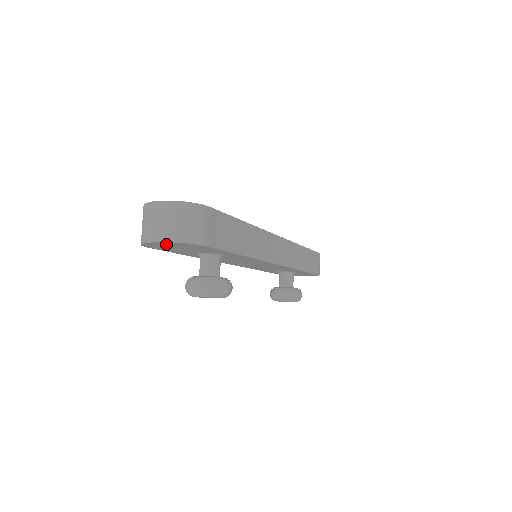
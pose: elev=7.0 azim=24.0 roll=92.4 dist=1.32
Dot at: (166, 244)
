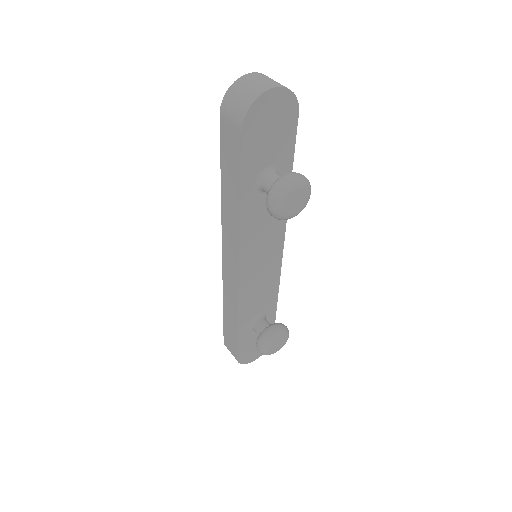
Dot at: (273, 103)
